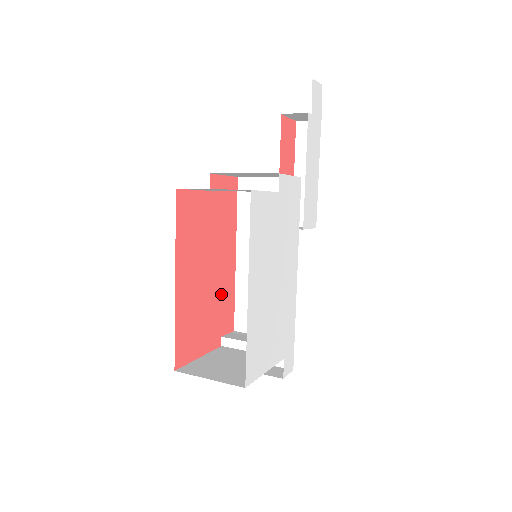
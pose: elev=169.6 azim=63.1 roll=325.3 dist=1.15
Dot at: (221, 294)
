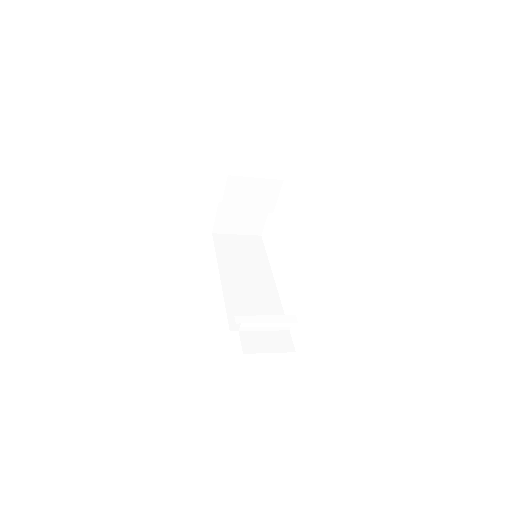
Dot at: occluded
